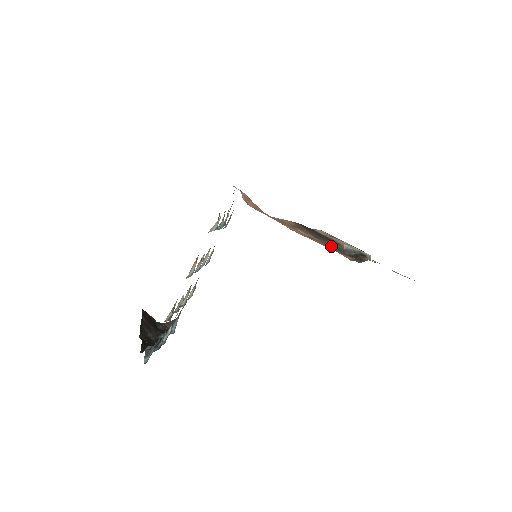
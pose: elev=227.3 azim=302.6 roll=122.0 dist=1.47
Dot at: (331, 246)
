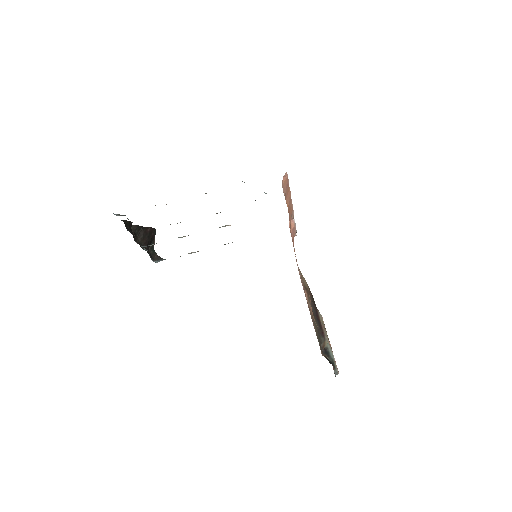
Dot at: (316, 327)
